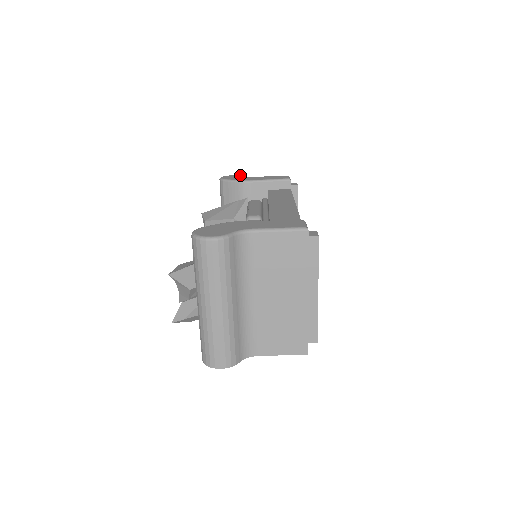
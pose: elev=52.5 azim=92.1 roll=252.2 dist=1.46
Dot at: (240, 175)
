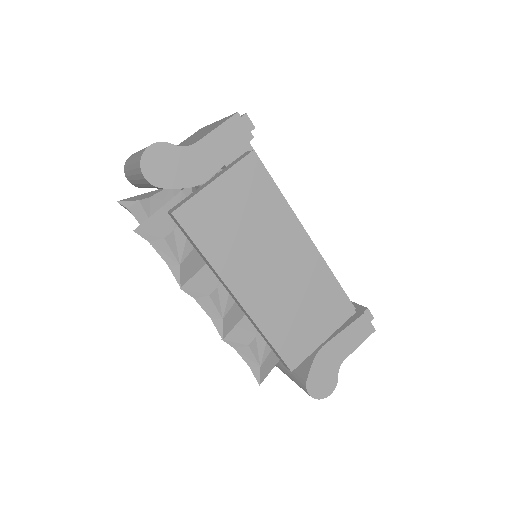
Dot at: occluded
